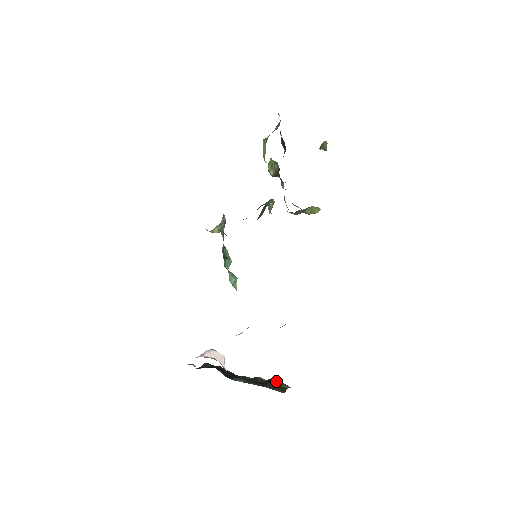
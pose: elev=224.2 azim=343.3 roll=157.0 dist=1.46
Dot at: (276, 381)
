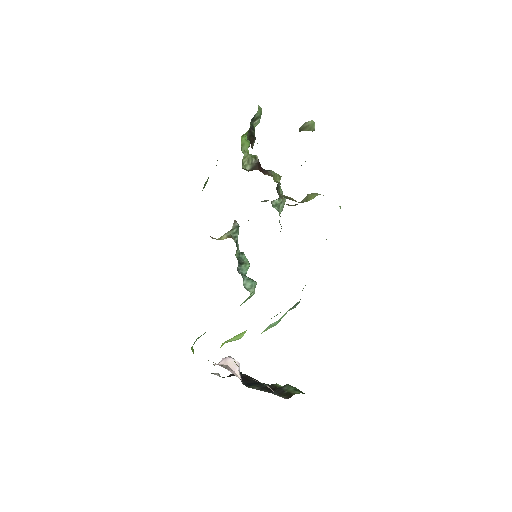
Dot at: (287, 387)
